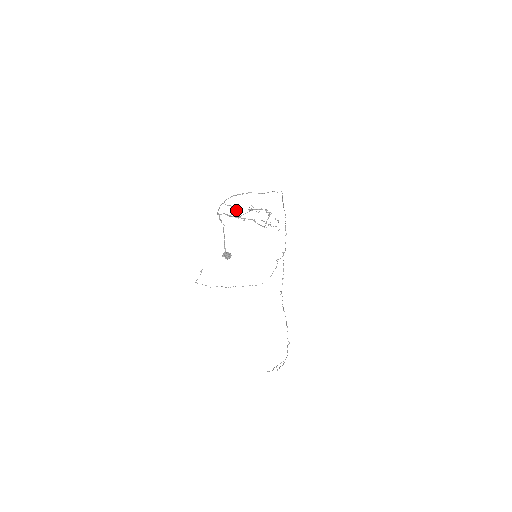
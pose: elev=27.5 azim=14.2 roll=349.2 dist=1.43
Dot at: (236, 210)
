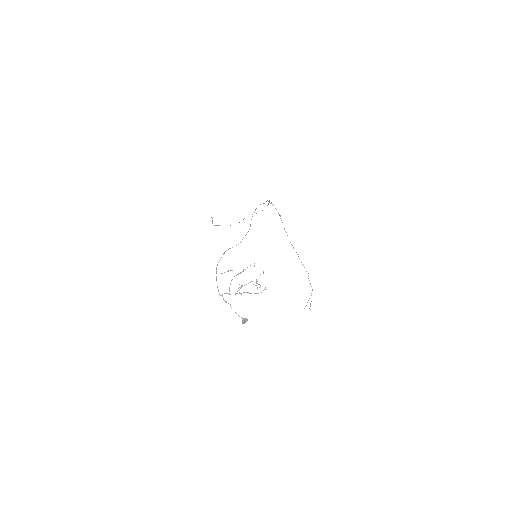
Dot at: (230, 283)
